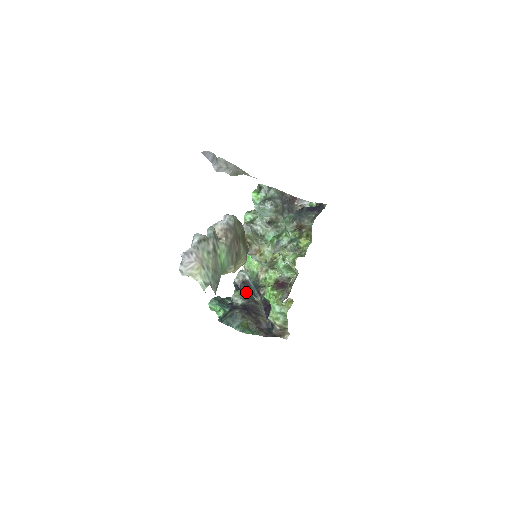
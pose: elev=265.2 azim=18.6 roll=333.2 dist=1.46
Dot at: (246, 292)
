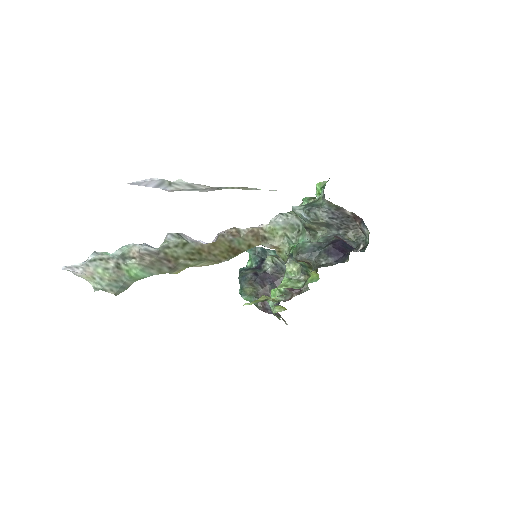
Dot at: (280, 262)
